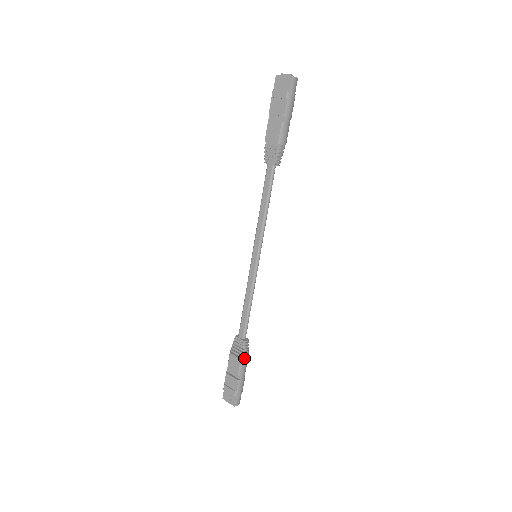
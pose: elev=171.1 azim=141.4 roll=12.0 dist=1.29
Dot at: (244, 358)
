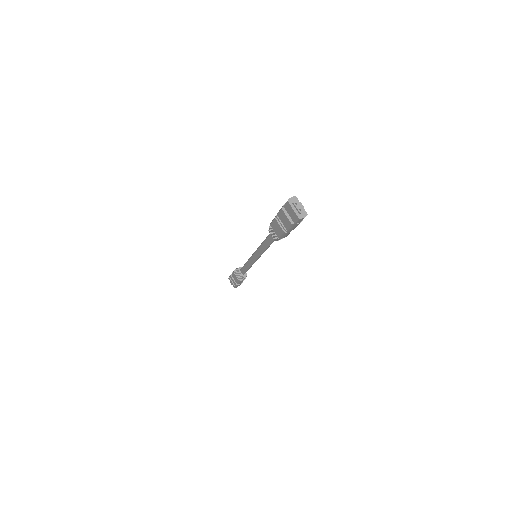
Dot at: (242, 281)
